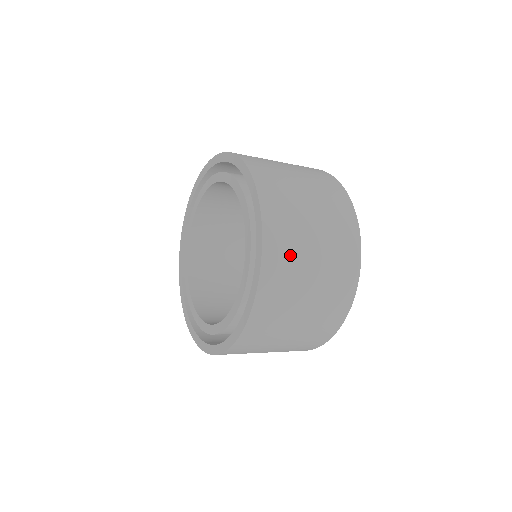
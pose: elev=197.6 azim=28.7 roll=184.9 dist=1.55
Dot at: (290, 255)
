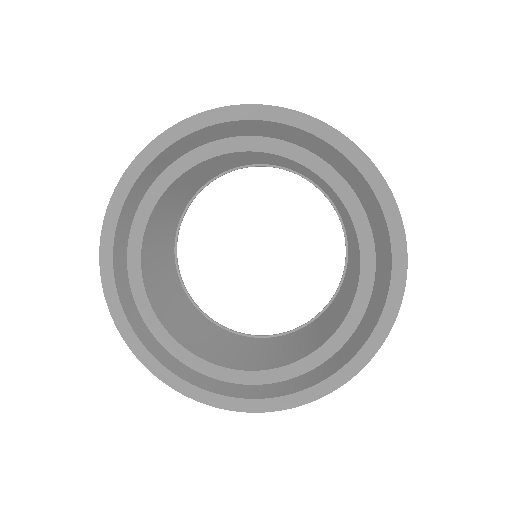
Dot at: occluded
